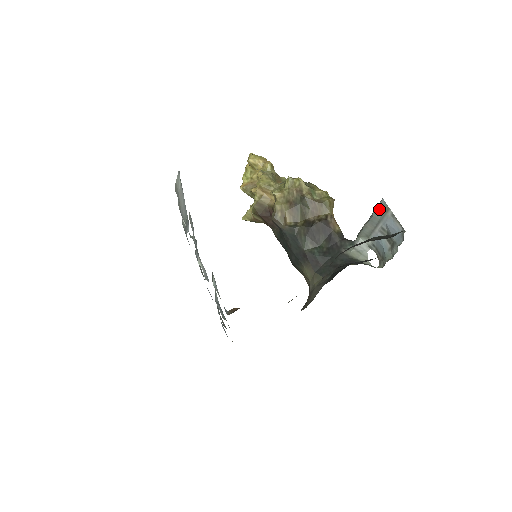
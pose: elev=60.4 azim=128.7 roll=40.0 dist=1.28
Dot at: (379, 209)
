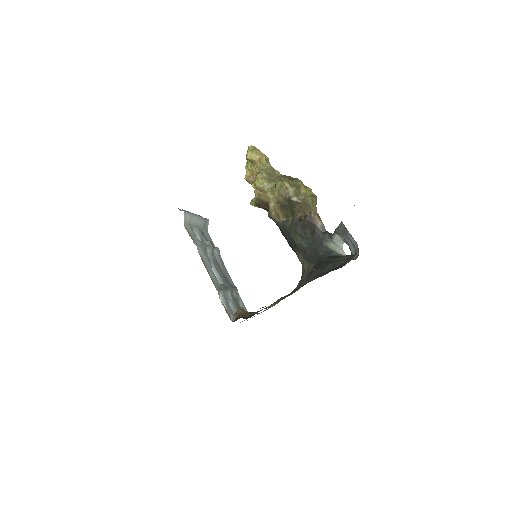
Dot at: (342, 226)
